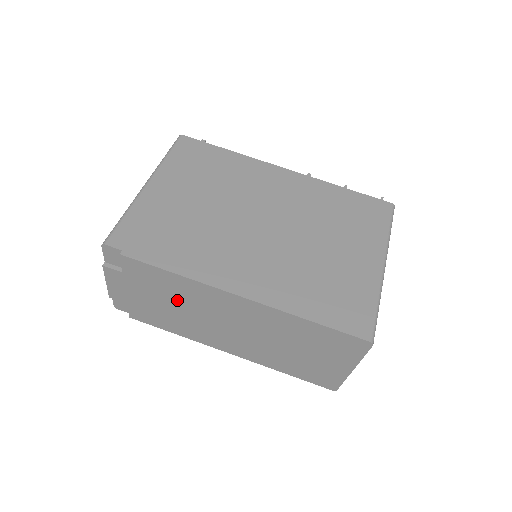
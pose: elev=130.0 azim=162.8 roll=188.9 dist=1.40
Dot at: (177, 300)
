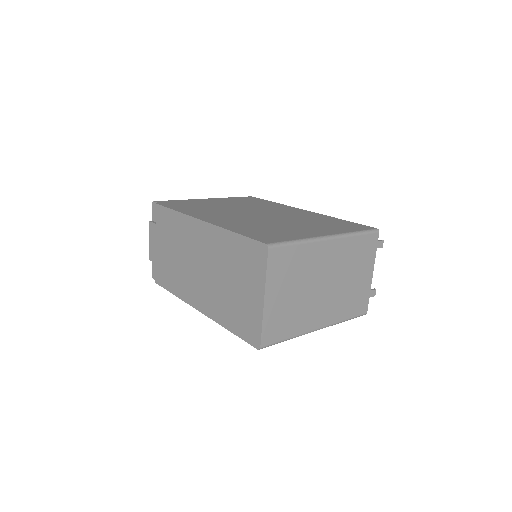
Dot at: (176, 244)
